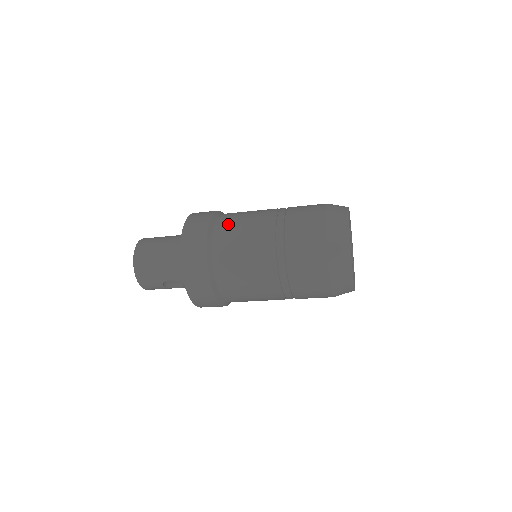
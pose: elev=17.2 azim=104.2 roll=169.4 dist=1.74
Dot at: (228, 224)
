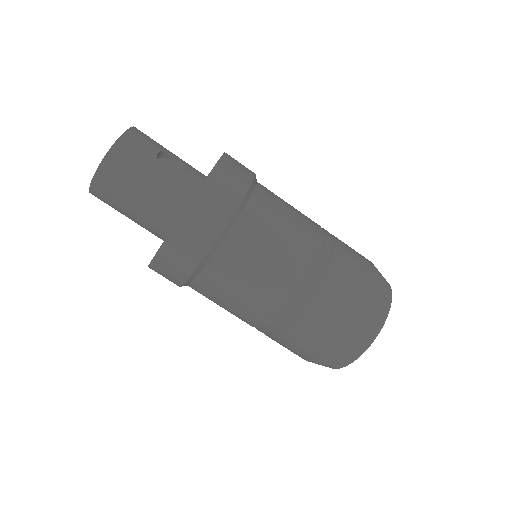
Dot at: occluded
